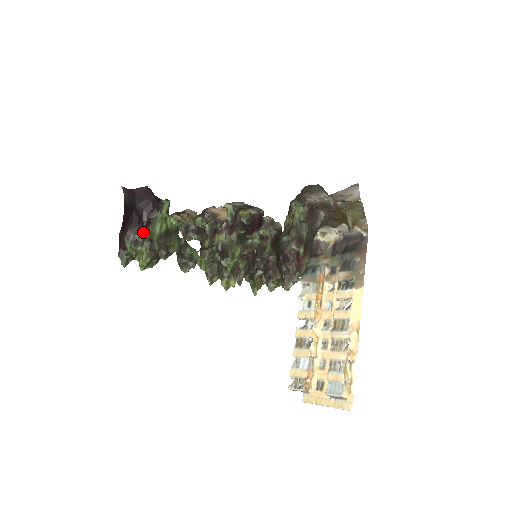
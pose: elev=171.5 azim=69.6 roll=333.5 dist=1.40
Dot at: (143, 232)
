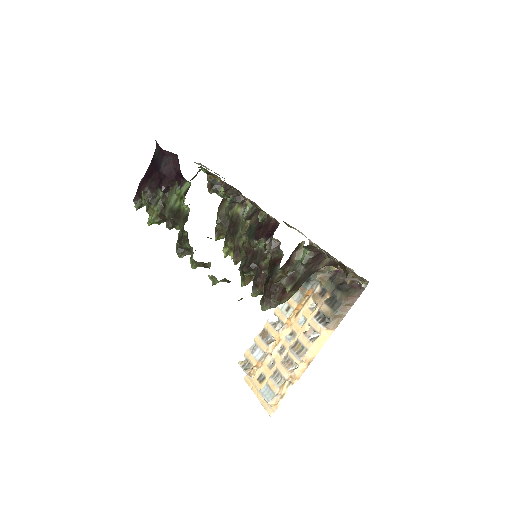
Dot at: (160, 195)
